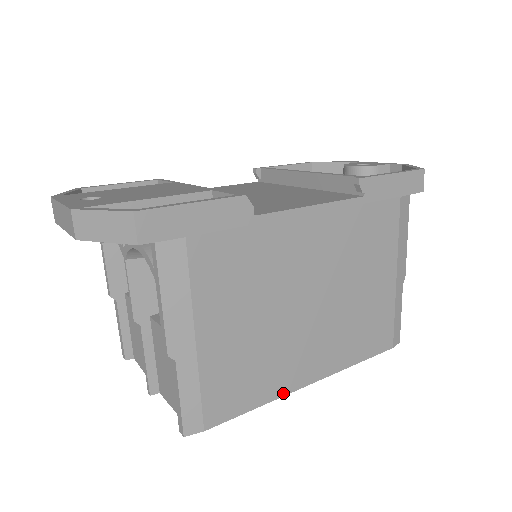
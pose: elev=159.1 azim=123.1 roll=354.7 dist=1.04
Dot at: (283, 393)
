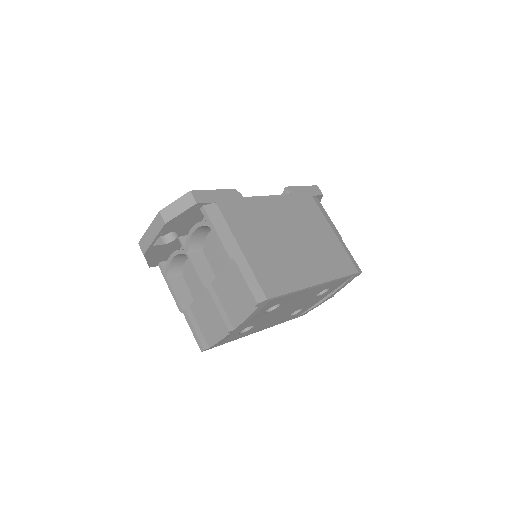
Dot at: (304, 287)
